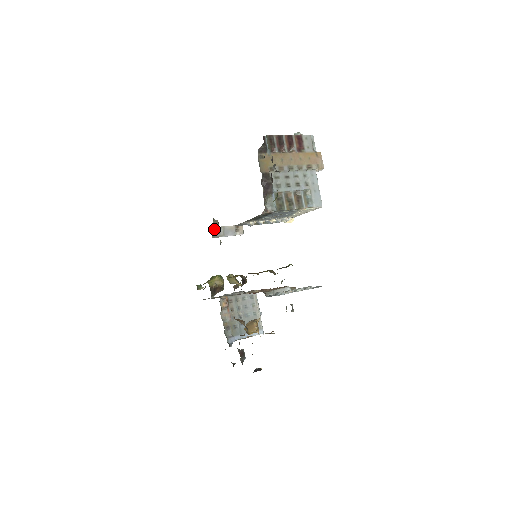
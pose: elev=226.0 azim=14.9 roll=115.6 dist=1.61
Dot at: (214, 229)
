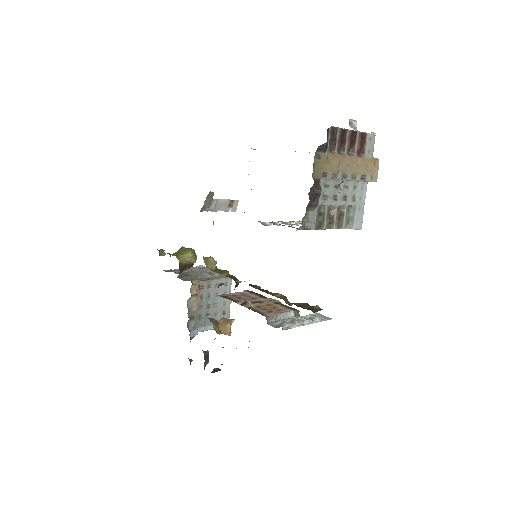
Dot at: (206, 202)
